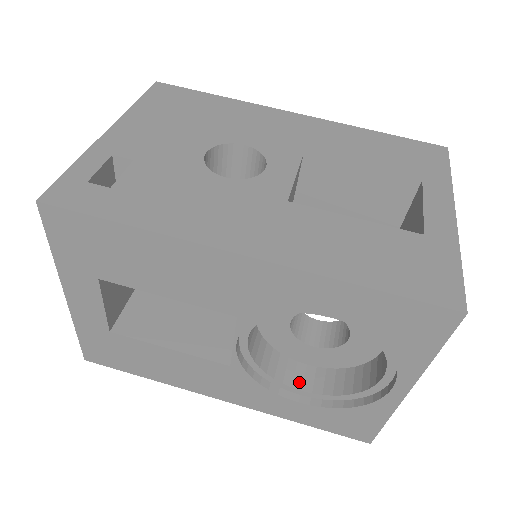
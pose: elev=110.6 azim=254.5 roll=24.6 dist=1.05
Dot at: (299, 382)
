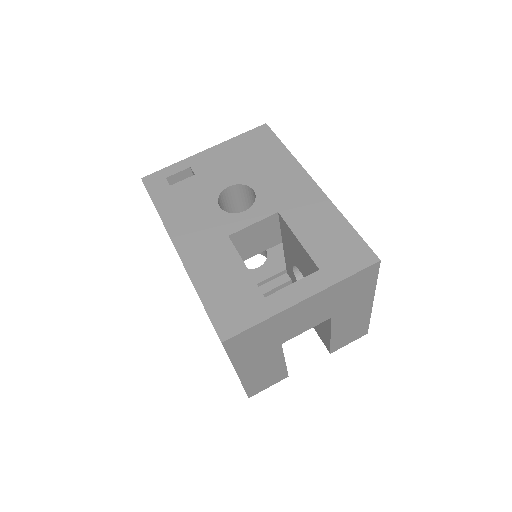
Dot at: occluded
